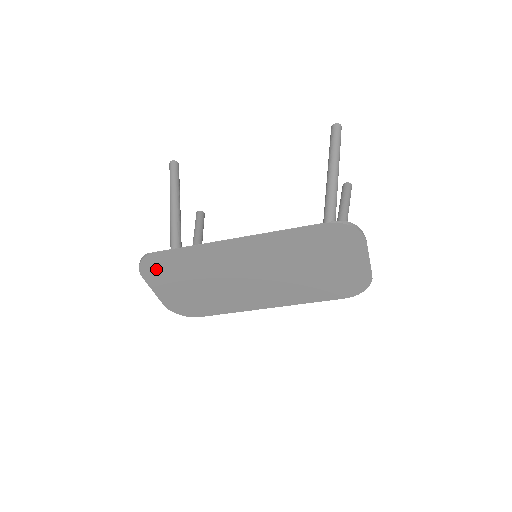
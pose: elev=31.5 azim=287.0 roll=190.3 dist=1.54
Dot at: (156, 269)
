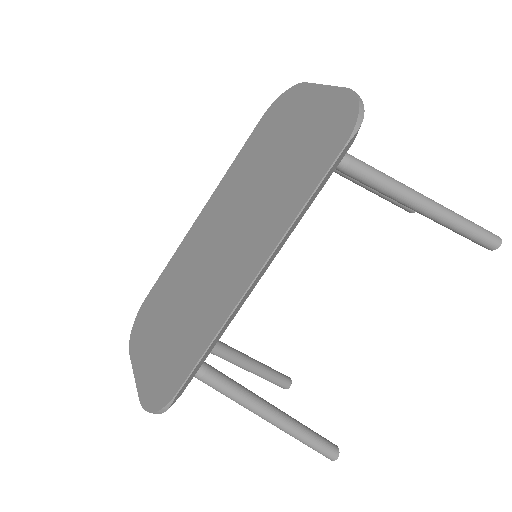
Dot at: (142, 326)
